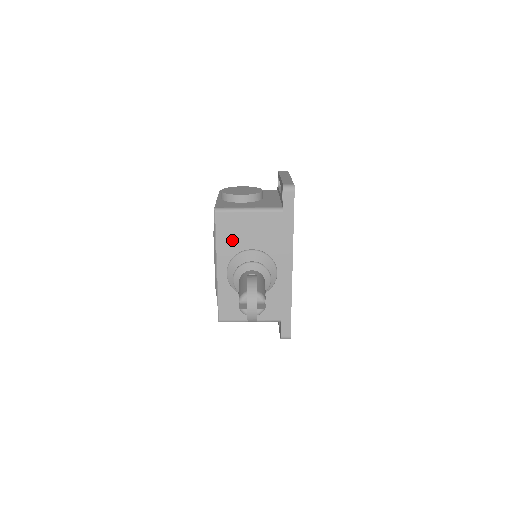
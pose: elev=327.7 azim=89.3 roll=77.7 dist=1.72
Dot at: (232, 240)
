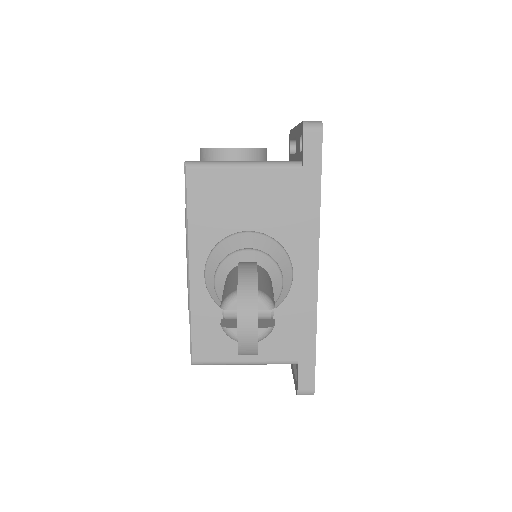
Dot at: (215, 218)
